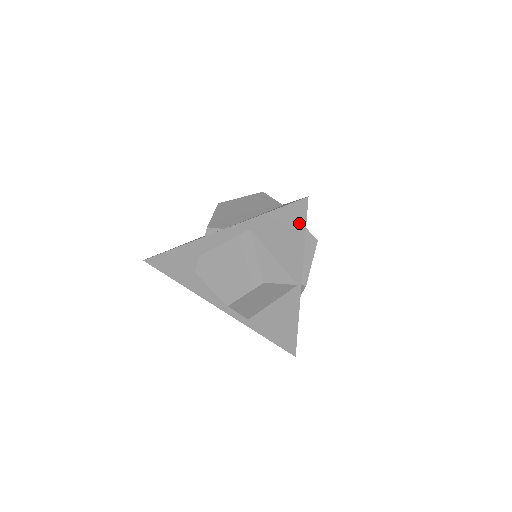
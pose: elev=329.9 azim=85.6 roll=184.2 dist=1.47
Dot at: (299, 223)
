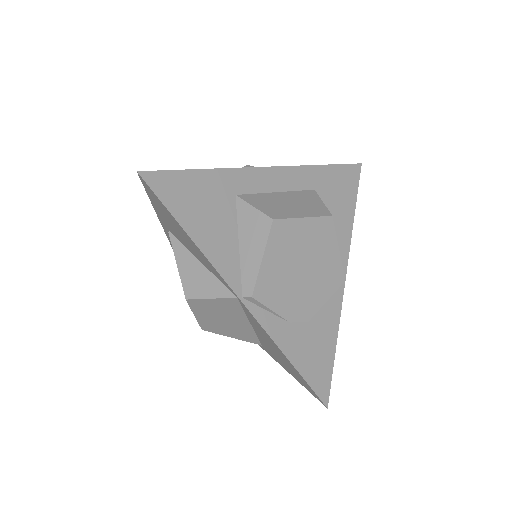
Dot at: (166, 210)
